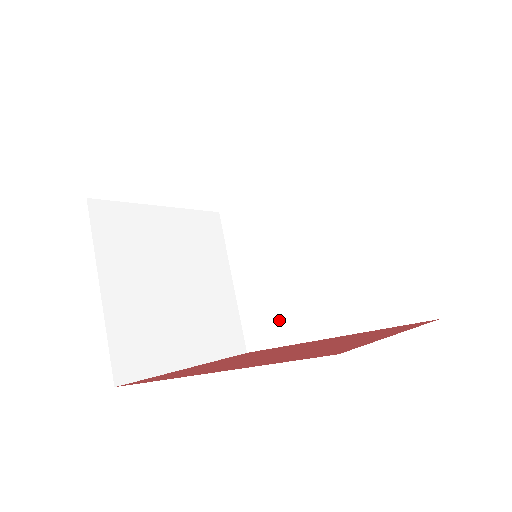
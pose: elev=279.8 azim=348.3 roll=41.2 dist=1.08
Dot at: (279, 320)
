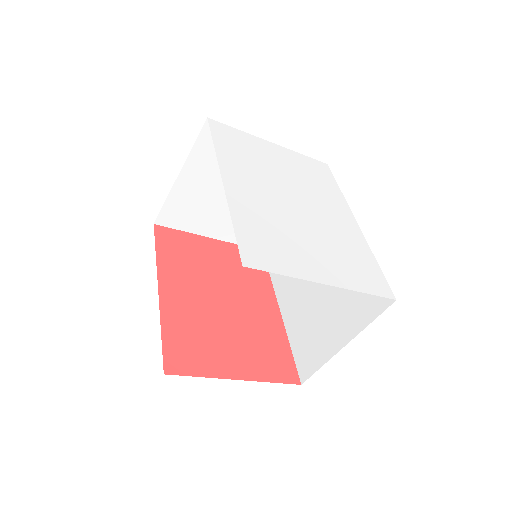
Dot at: occluded
